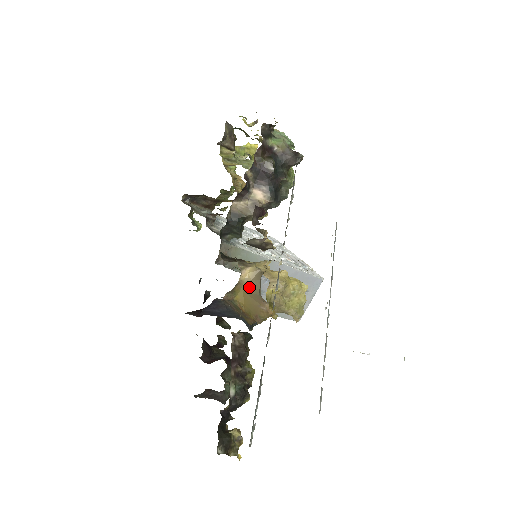
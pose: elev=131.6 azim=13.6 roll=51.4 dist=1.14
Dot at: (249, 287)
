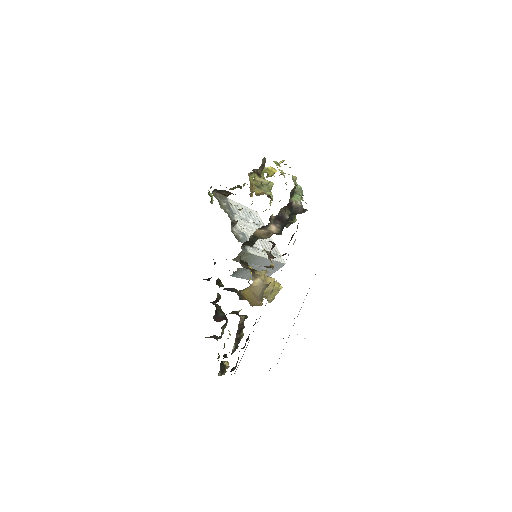
Dot at: (254, 289)
